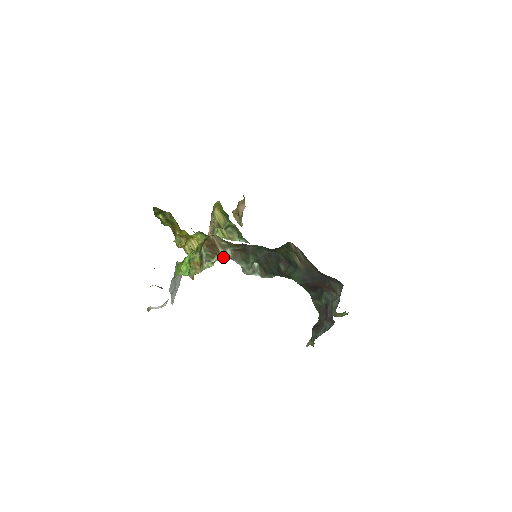
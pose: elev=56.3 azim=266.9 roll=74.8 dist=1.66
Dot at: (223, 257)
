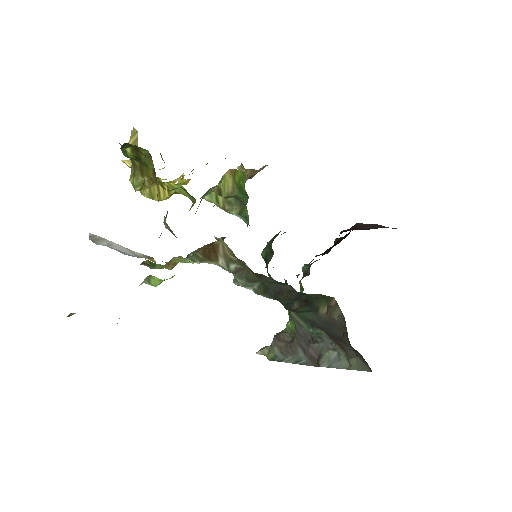
Dot at: (218, 265)
